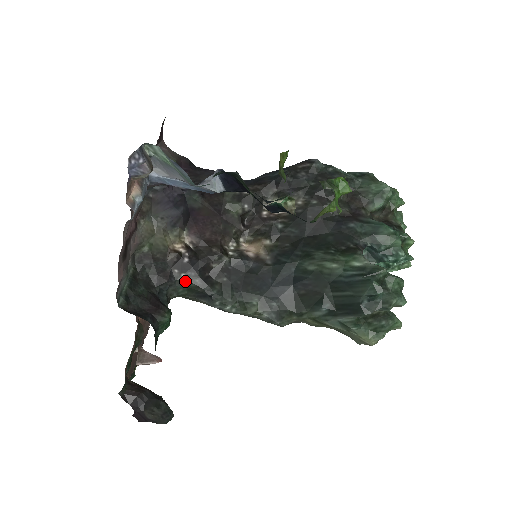
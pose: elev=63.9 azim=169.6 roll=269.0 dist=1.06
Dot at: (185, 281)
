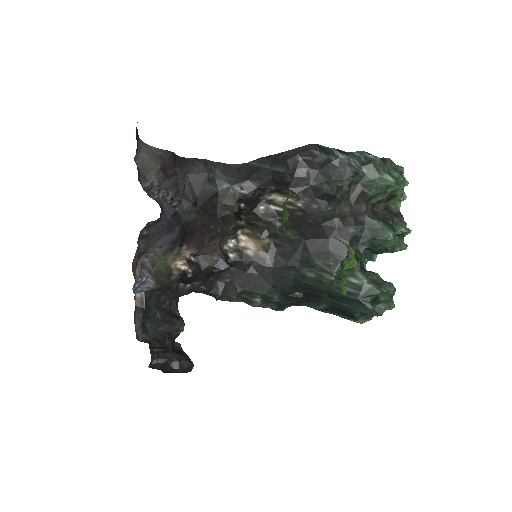
Dot at: (191, 289)
